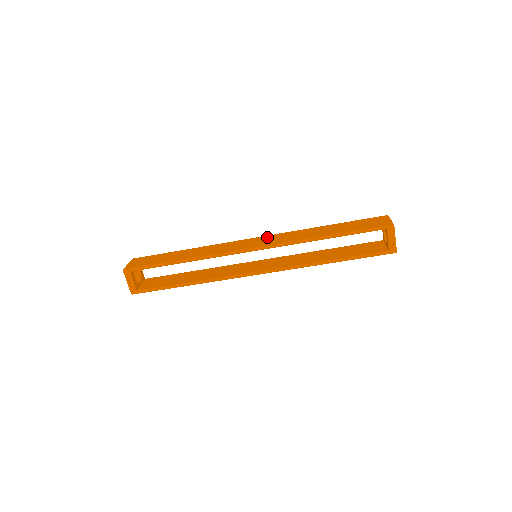
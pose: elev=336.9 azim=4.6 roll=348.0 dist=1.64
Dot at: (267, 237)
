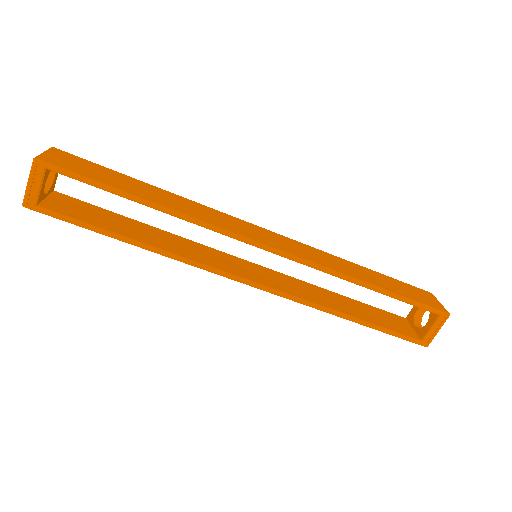
Dot at: (284, 238)
